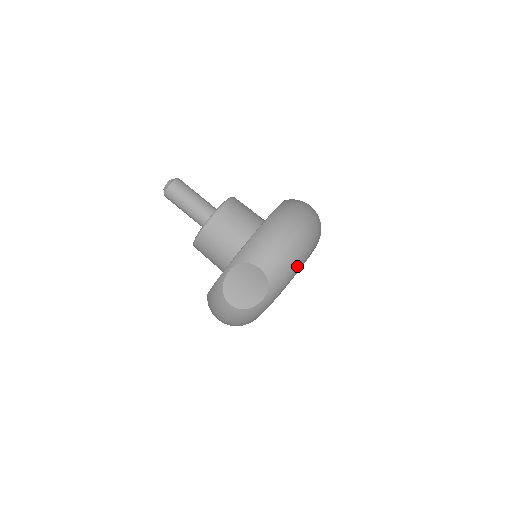
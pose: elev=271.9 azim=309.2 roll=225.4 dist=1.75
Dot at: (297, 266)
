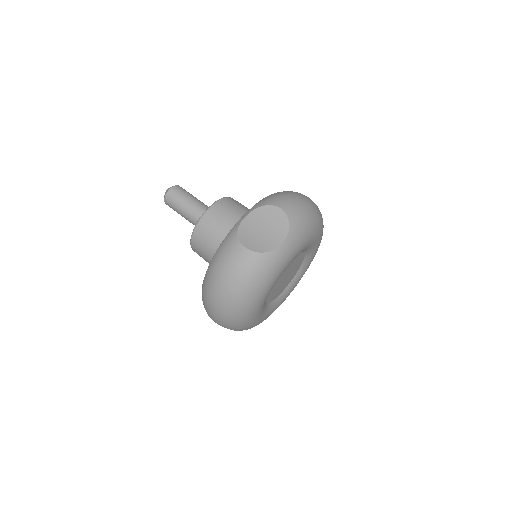
Dot at: (313, 226)
